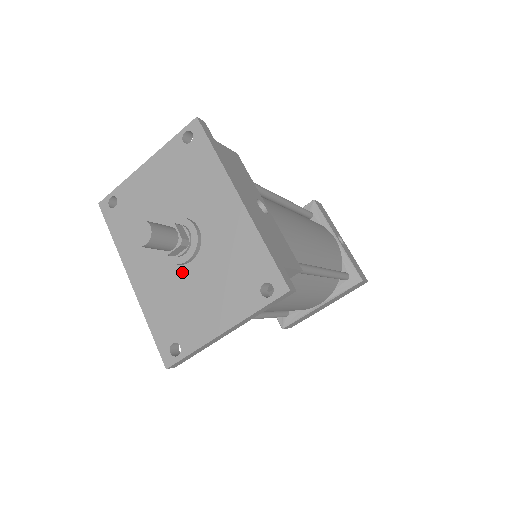
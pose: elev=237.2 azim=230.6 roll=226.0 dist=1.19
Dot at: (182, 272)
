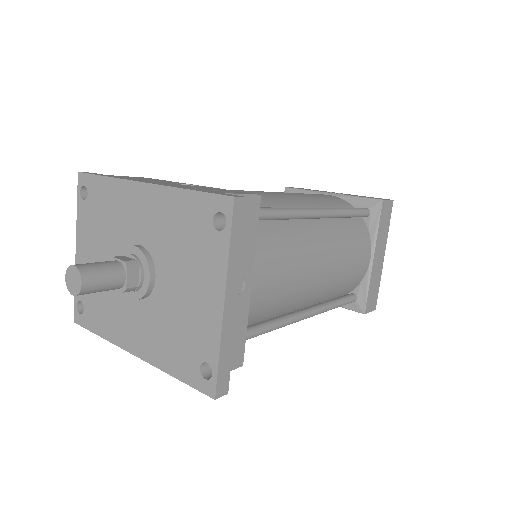
Dot at: (157, 296)
